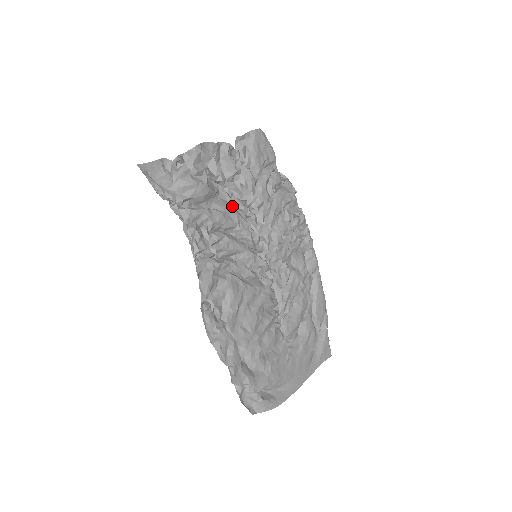
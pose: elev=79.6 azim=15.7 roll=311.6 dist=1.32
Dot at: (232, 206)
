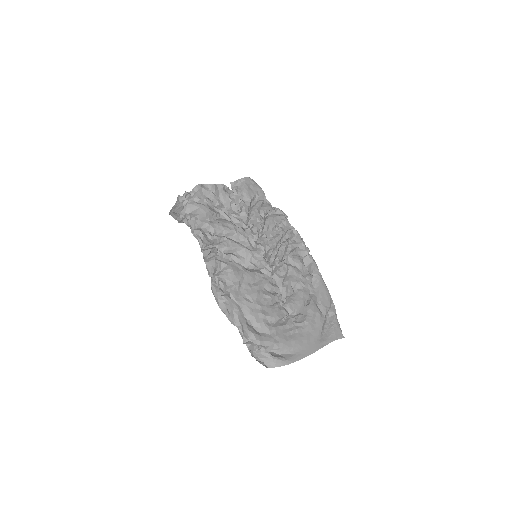
Dot at: (230, 221)
